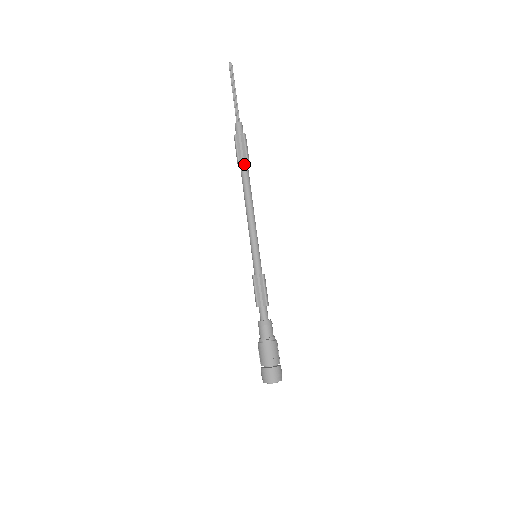
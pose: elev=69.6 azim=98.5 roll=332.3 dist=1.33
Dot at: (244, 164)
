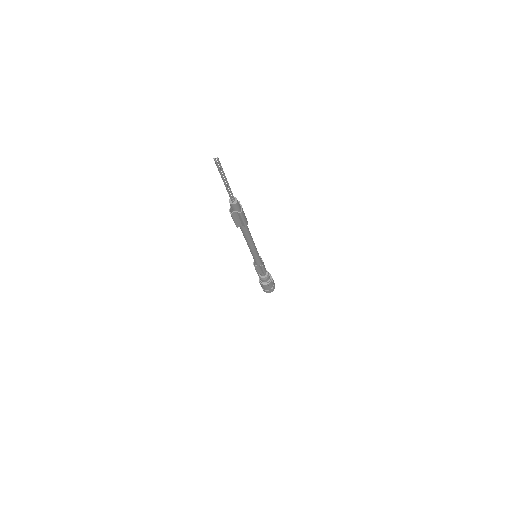
Dot at: (242, 226)
